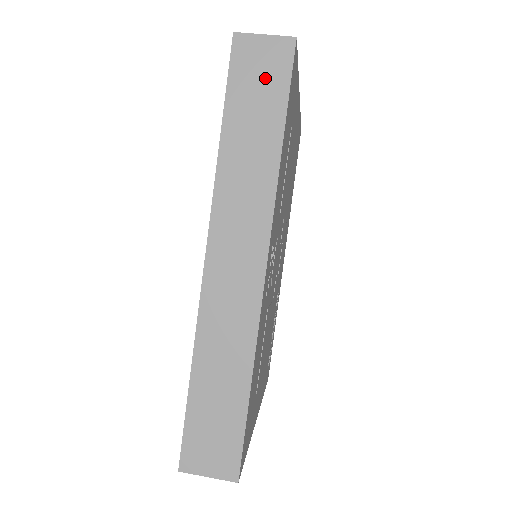
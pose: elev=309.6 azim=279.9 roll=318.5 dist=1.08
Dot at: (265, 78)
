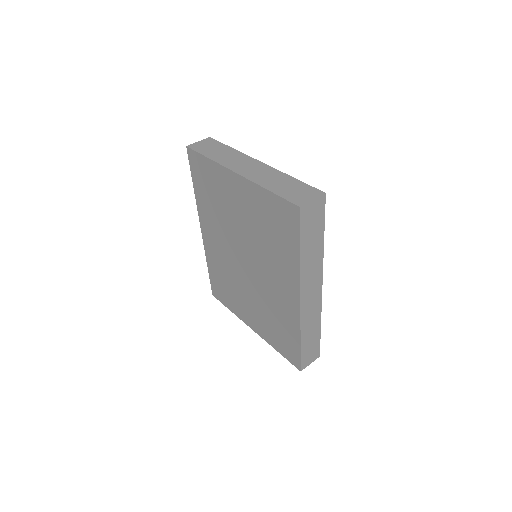
Dot at: (315, 219)
